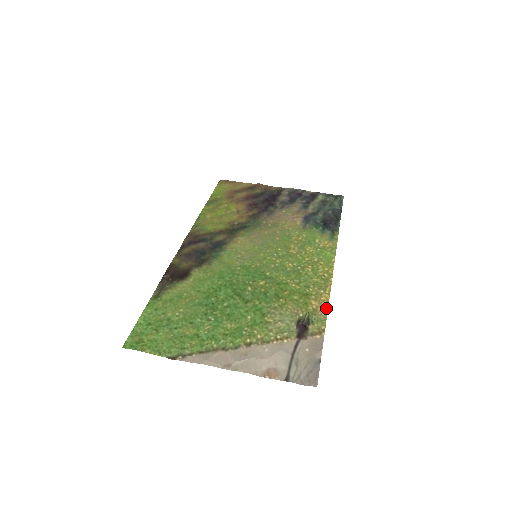
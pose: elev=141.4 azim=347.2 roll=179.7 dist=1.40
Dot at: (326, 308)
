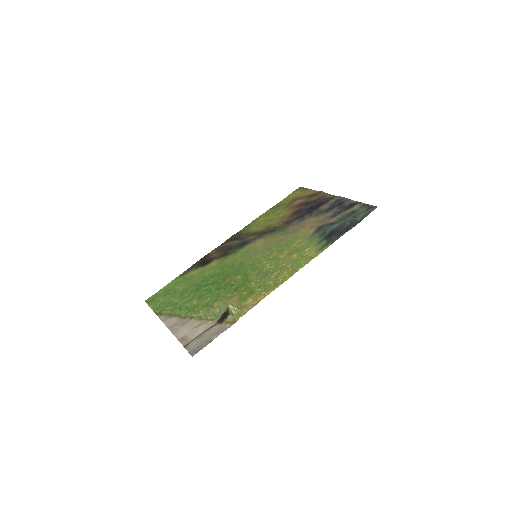
Dot at: (253, 306)
